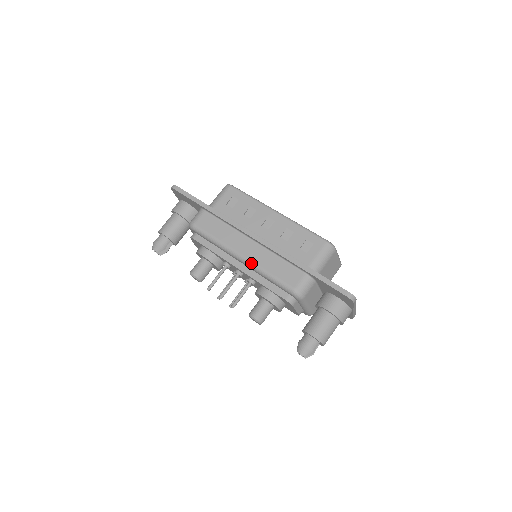
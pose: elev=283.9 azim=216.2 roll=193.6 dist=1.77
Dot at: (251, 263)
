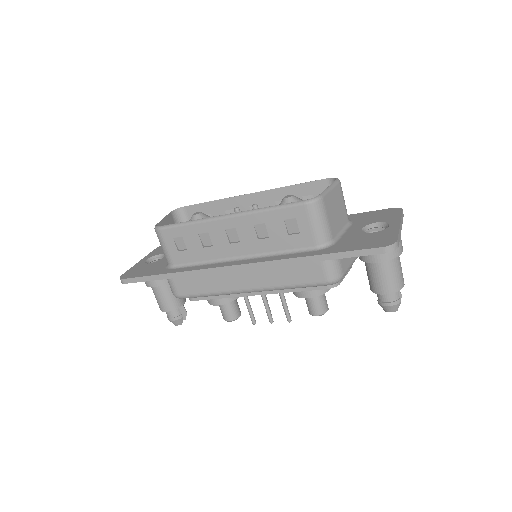
Dot at: (263, 290)
